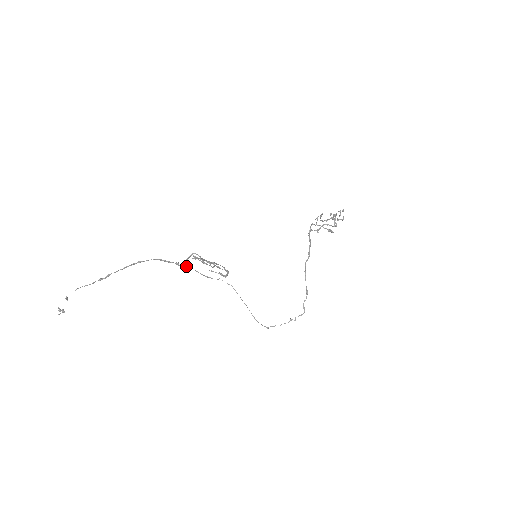
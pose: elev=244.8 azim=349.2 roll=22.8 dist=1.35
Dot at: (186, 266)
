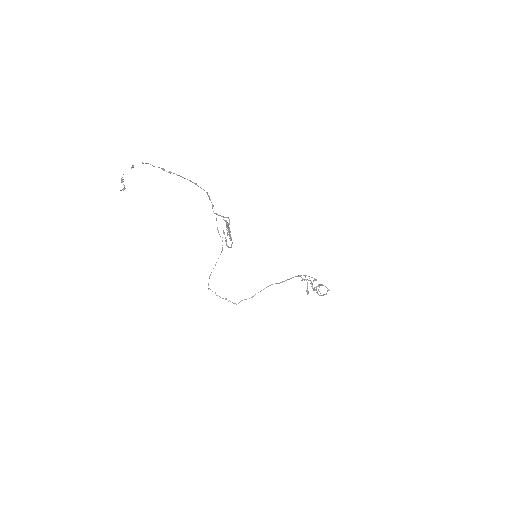
Dot at: (216, 214)
